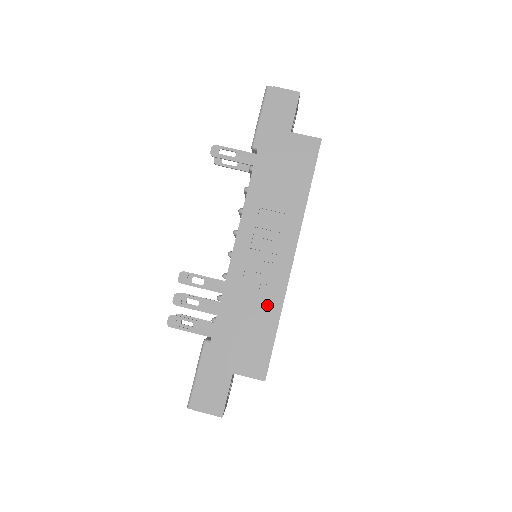
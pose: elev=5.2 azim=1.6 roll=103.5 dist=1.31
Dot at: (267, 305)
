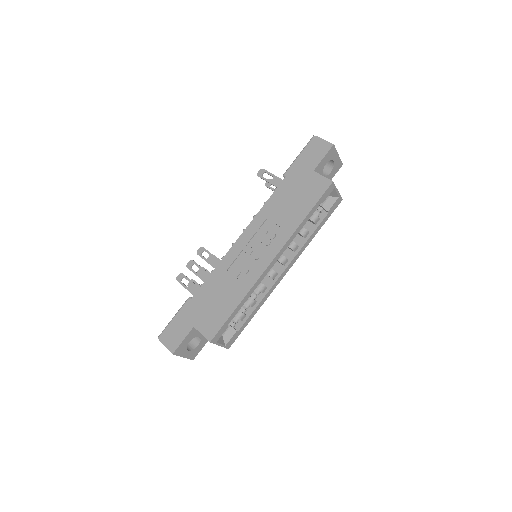
Dot at: (238, 288)
